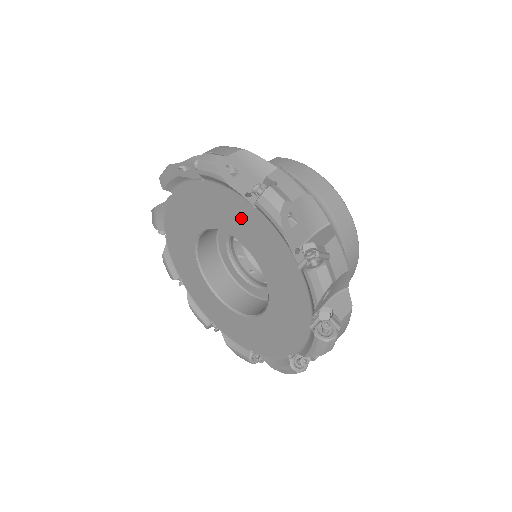
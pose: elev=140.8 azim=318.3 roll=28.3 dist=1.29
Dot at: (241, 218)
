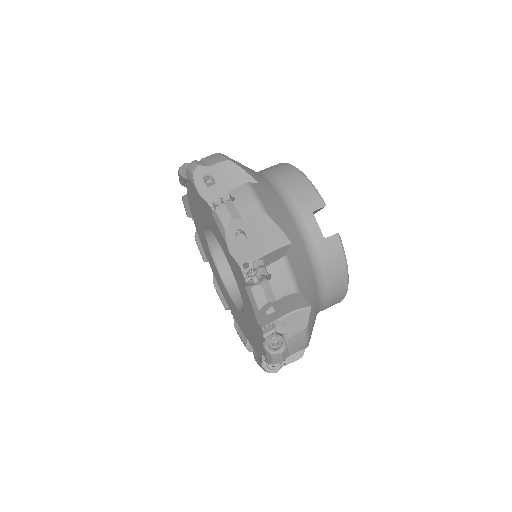
Dot at: (252, 314)
